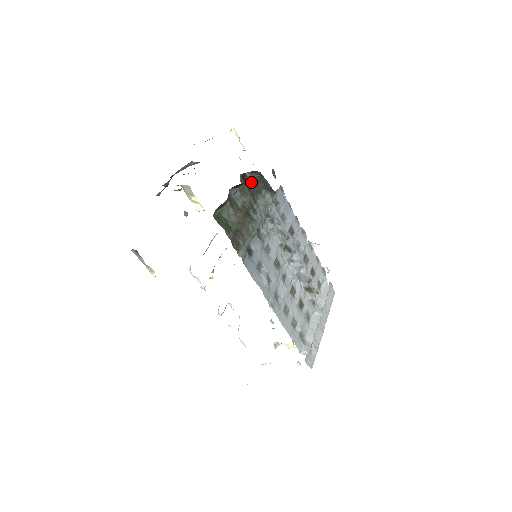
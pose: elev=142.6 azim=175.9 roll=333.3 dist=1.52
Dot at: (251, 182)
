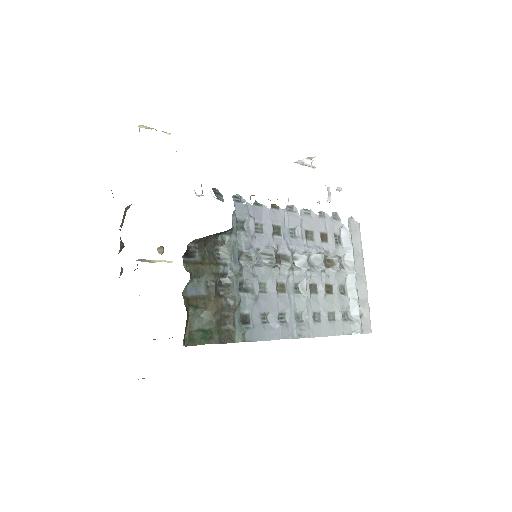
Dot at: (199, 247)
